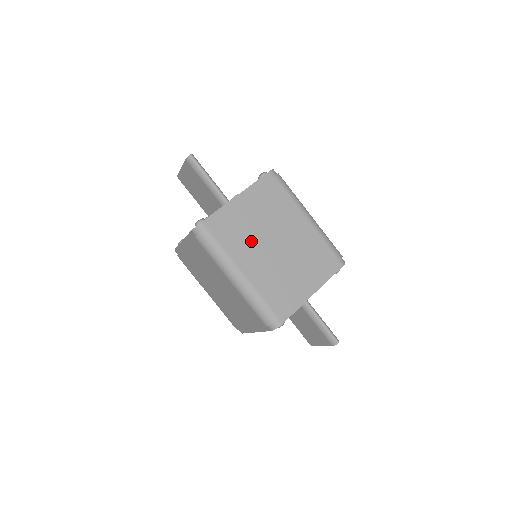
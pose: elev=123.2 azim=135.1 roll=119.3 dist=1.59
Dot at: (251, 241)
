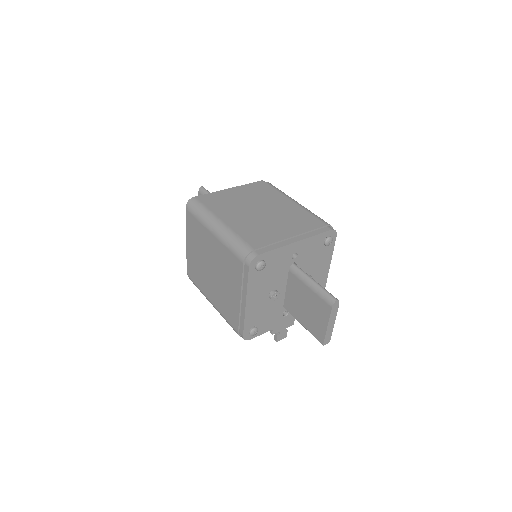
Dot at: (236, 208)
